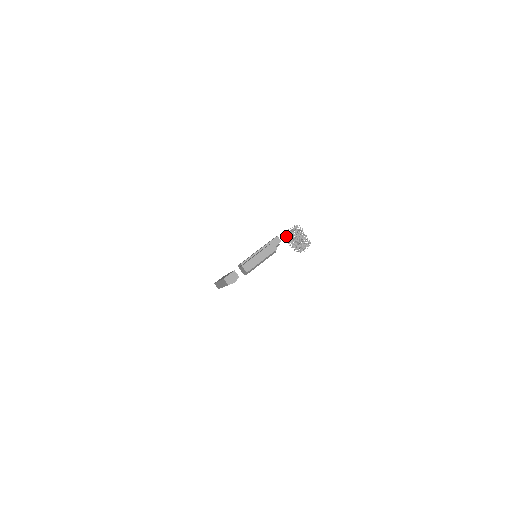
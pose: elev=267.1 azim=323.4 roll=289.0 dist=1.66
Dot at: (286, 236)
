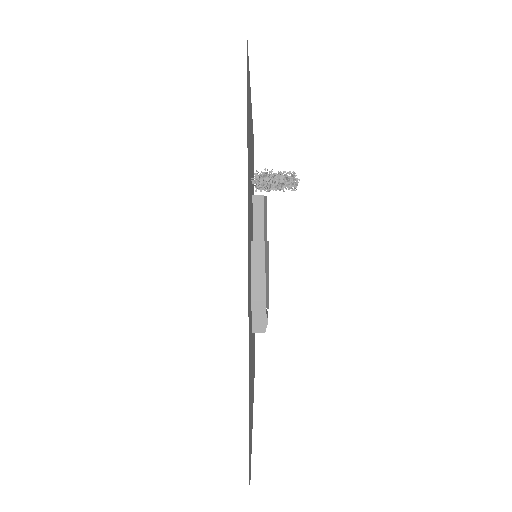
Dot at: occluded
